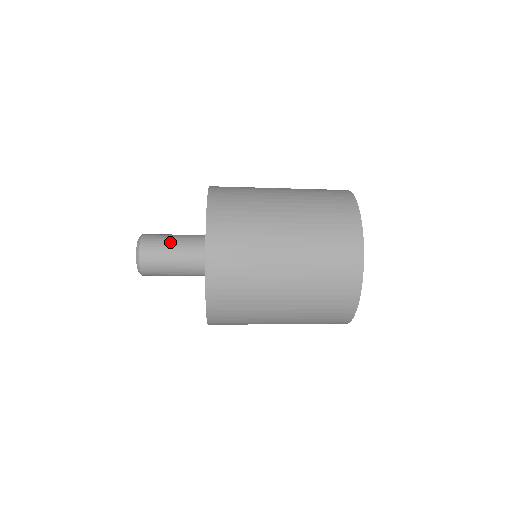
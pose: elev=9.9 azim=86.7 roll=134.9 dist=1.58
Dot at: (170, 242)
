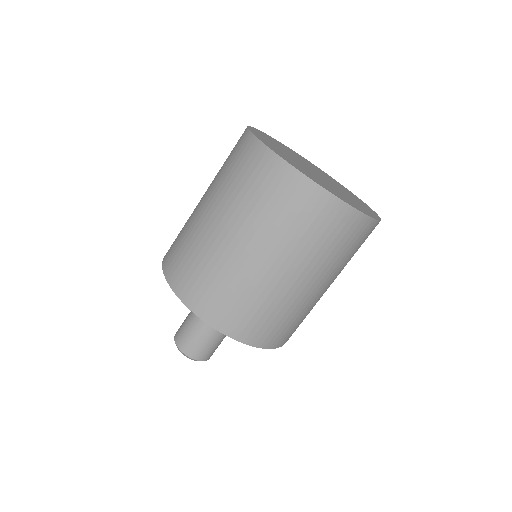
Dot at: (189, 315)
